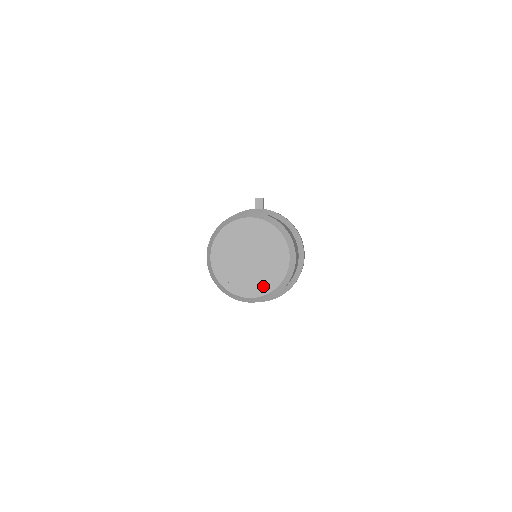
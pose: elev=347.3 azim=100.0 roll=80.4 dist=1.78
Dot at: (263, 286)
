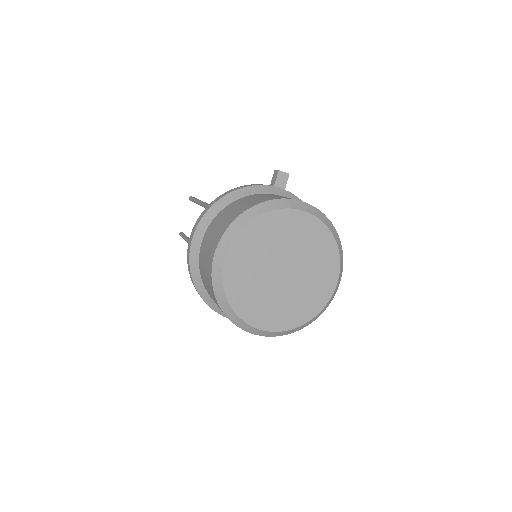
Dot at: (292, 316)
